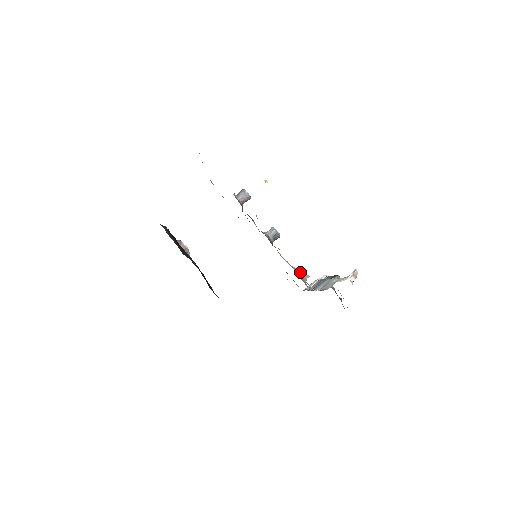
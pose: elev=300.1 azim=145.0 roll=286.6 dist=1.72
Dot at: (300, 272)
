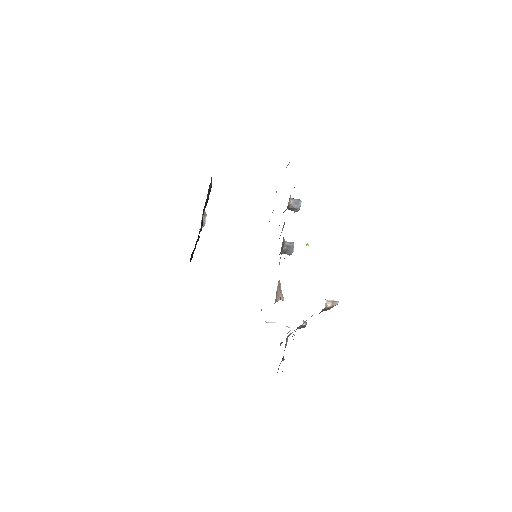
Dot at: (280, 289)
